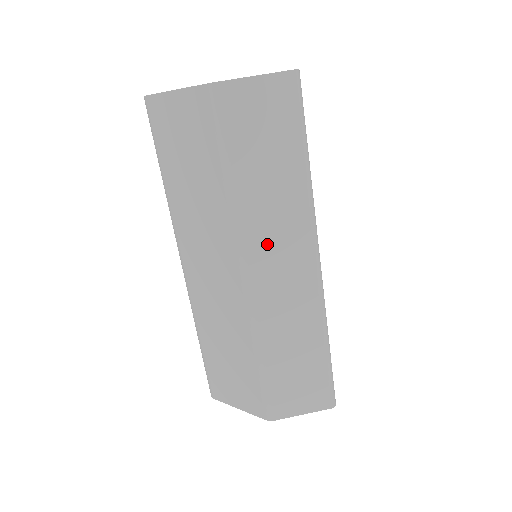
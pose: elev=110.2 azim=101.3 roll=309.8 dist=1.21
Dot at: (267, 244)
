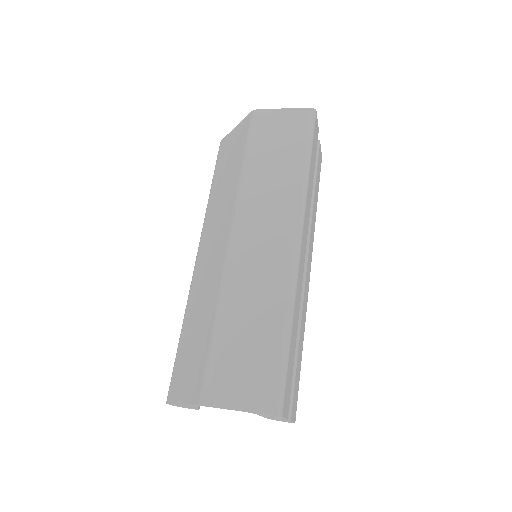
Dot at: (258, 215)
